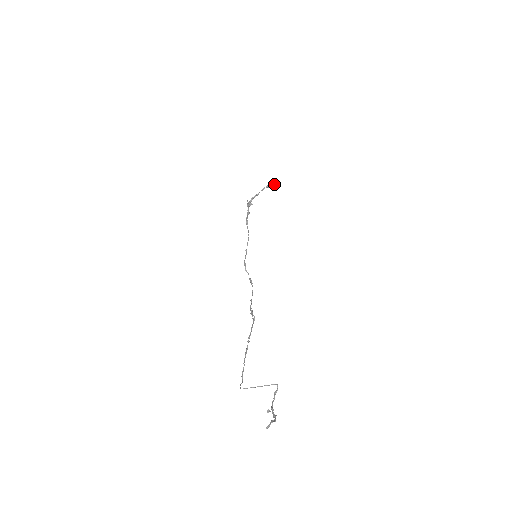
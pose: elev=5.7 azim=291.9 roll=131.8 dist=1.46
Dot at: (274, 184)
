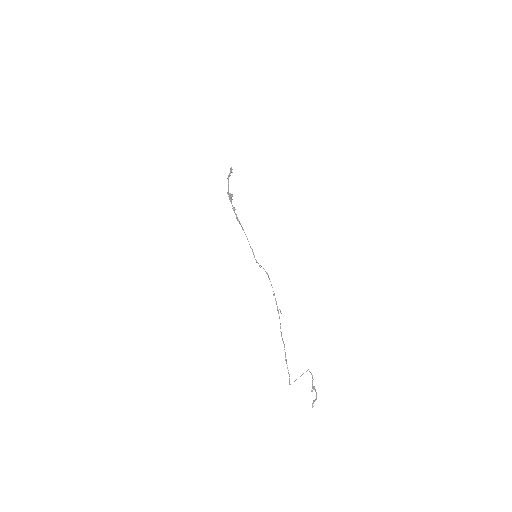
Dot at: (231, 171)
